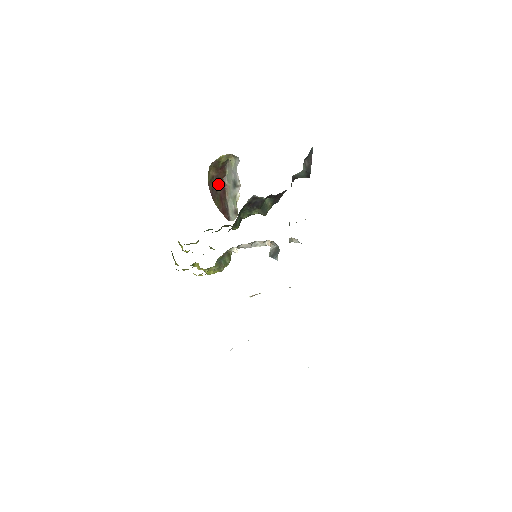
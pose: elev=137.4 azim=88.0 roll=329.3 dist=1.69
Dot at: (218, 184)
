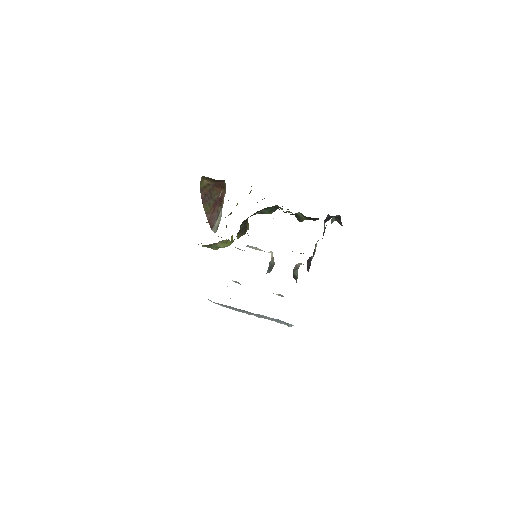
Dot at: (216, 191)
